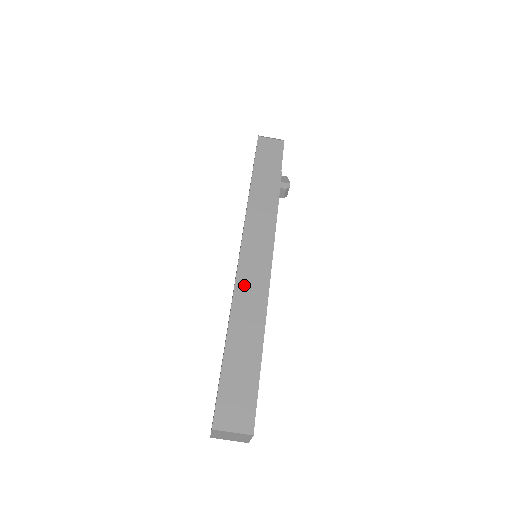
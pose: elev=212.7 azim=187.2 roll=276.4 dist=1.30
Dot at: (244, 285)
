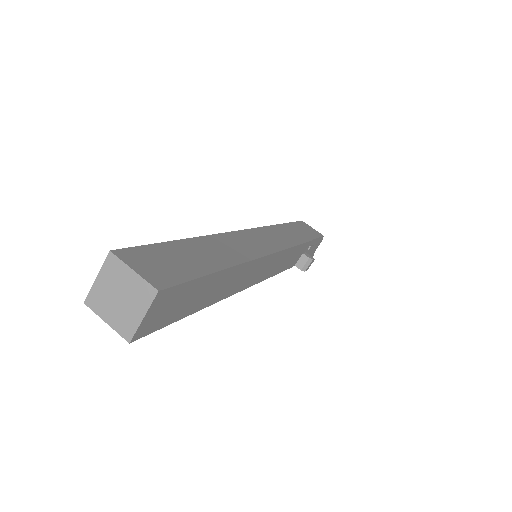
Dot at: (236, 239)
